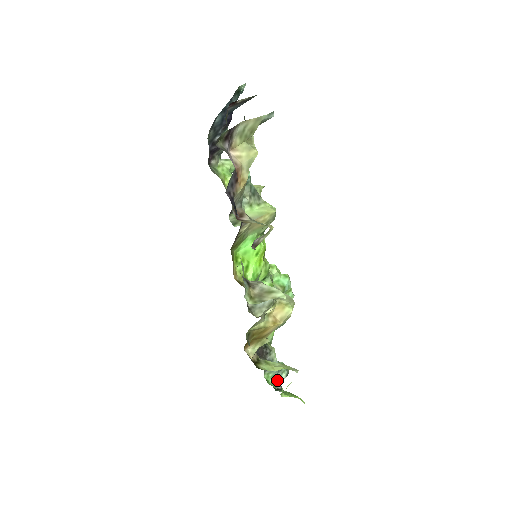
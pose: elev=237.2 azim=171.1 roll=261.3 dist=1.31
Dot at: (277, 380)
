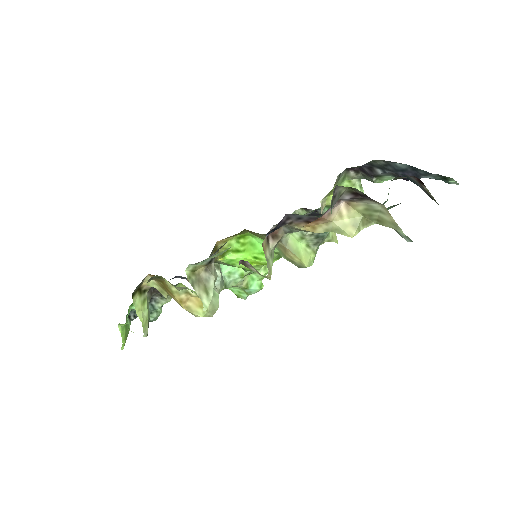
Dot at: occluded
